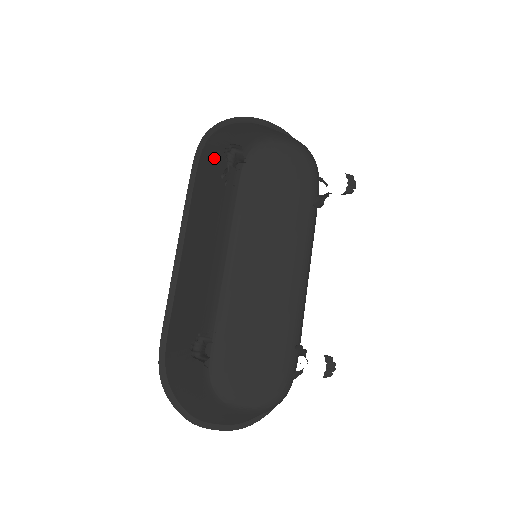
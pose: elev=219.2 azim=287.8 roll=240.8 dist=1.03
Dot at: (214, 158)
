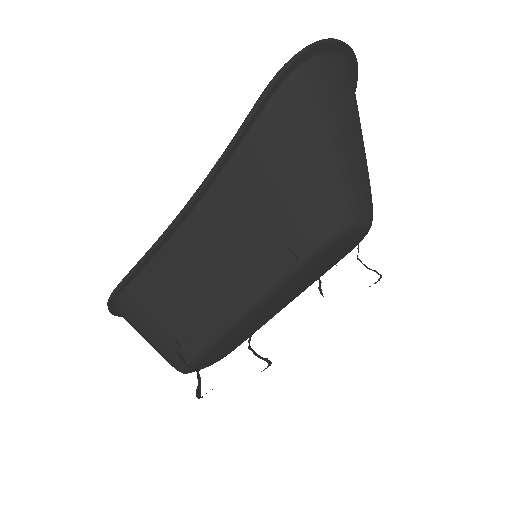
Dot at: (287, 168)
